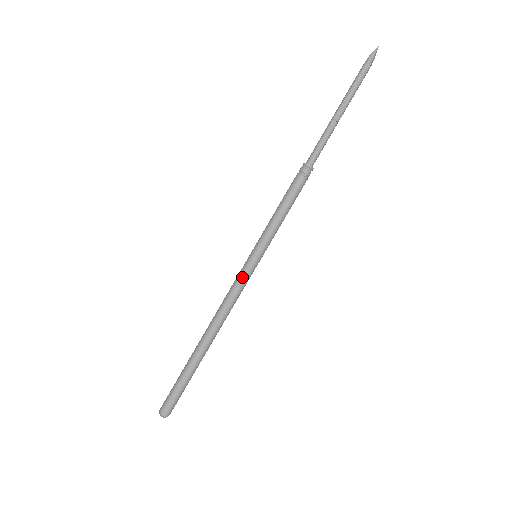
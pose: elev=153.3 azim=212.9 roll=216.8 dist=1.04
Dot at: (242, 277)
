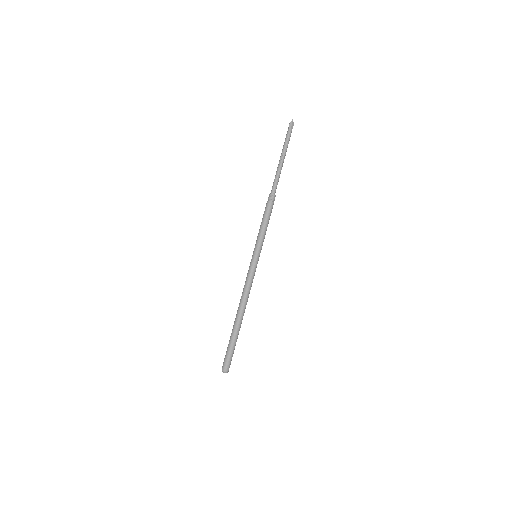
Dot at: (250, 270)
